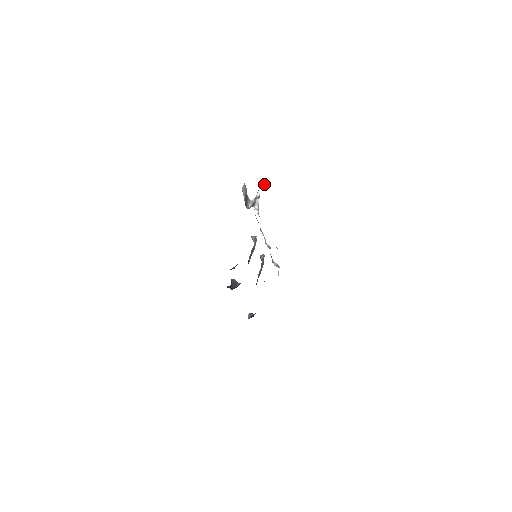
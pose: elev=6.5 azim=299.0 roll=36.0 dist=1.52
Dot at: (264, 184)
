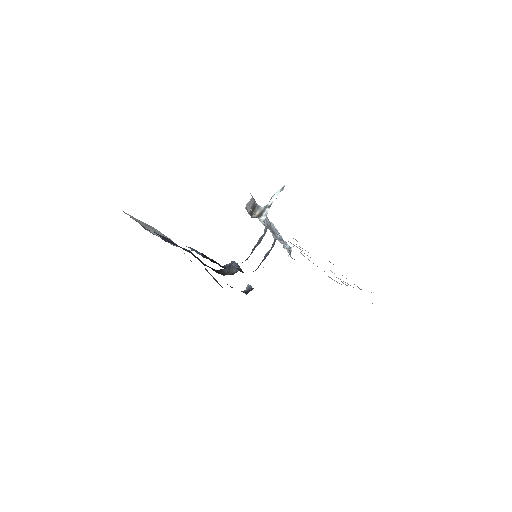
Dot at: (283, 187)
